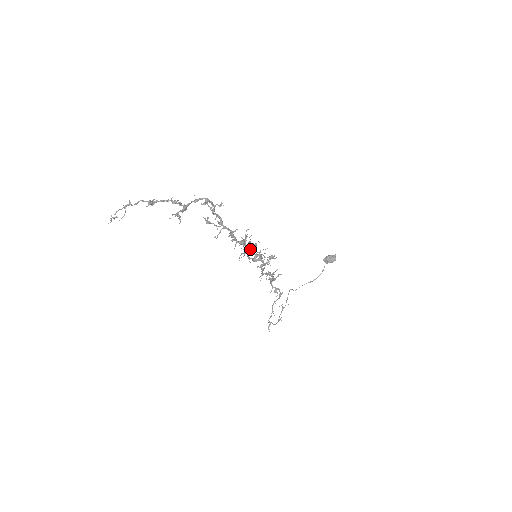
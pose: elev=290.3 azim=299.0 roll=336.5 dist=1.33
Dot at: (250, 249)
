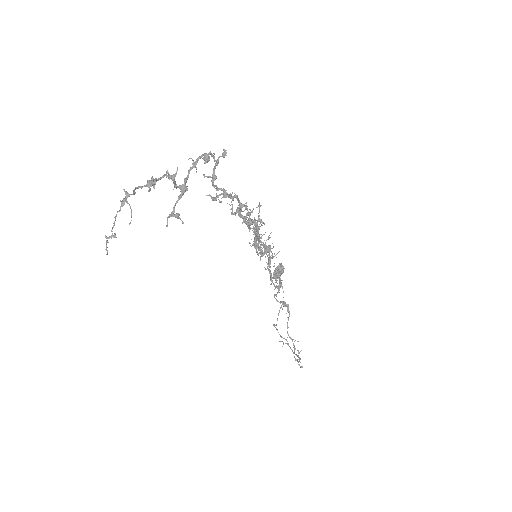
Dot at: occluded
